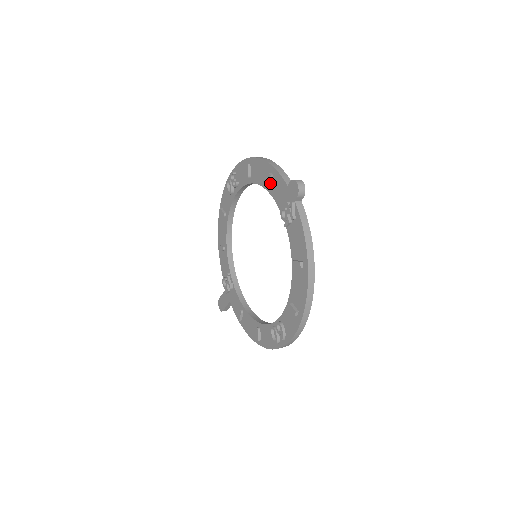
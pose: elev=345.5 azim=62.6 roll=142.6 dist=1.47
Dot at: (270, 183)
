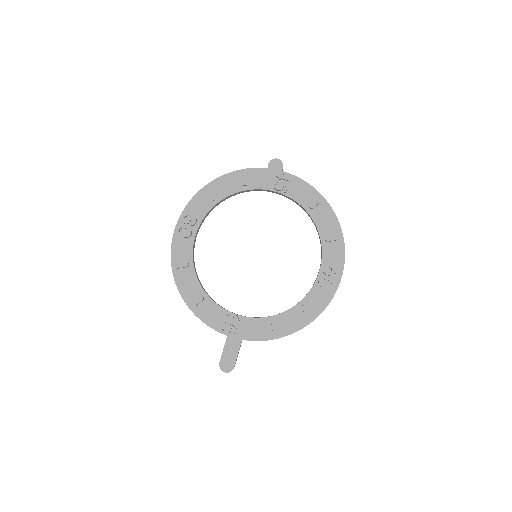
Dot at: (246, 181)
